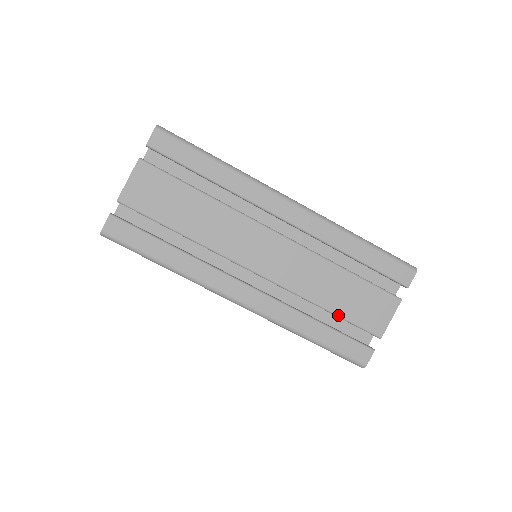
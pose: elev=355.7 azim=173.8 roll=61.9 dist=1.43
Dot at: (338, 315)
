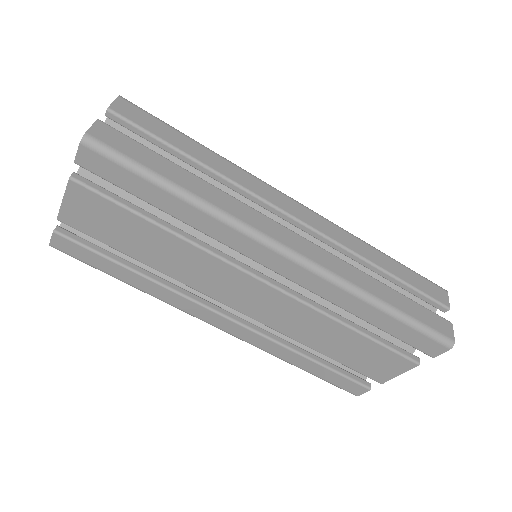
Dot at: (333, 359)
